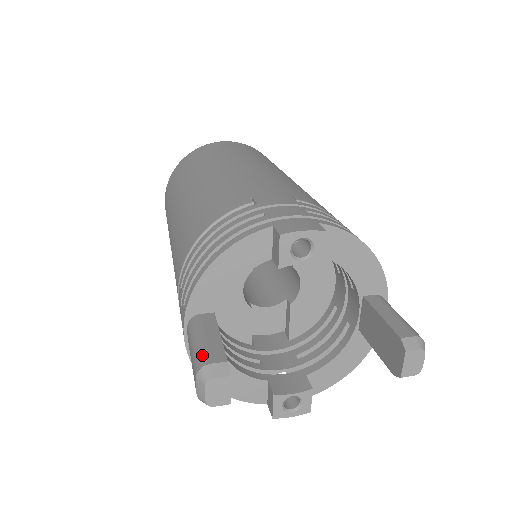
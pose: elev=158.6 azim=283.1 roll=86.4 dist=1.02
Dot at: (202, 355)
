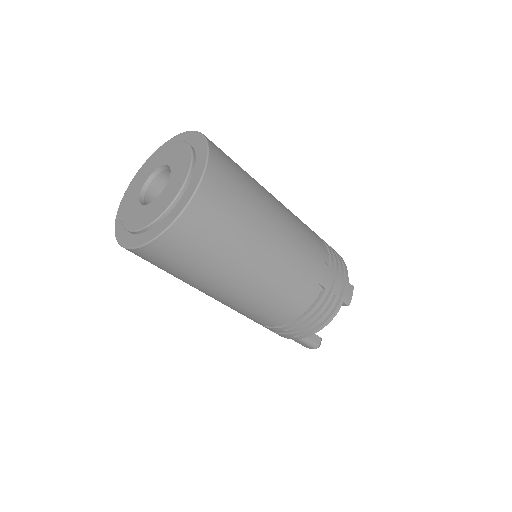
Dot at: (315, 344)
